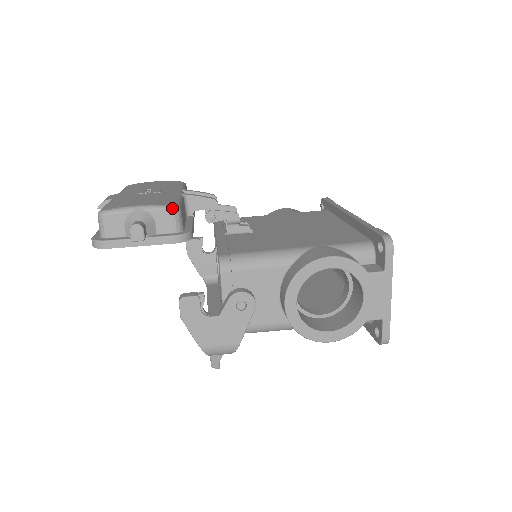
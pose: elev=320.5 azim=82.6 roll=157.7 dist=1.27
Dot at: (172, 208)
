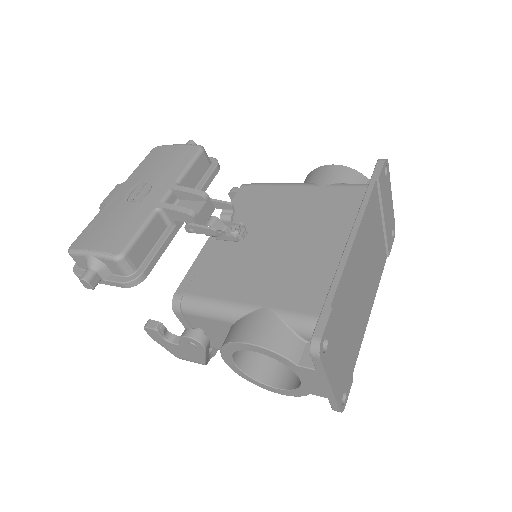
Dot at: (114, 259)
